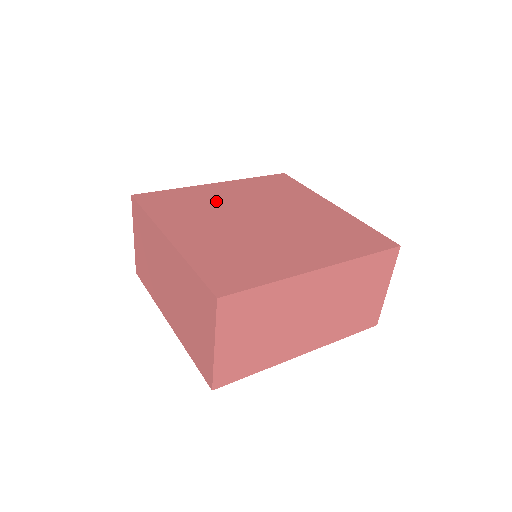
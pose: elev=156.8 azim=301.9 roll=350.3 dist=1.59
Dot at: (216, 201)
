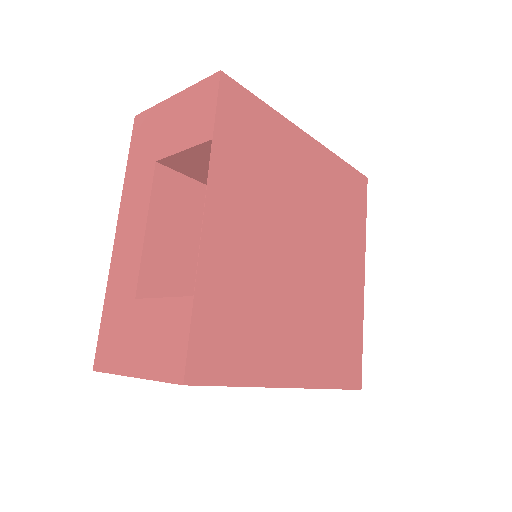
Dot at: (252, 266)
